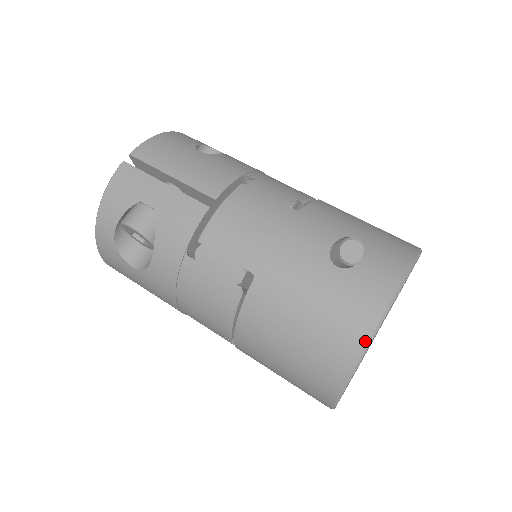
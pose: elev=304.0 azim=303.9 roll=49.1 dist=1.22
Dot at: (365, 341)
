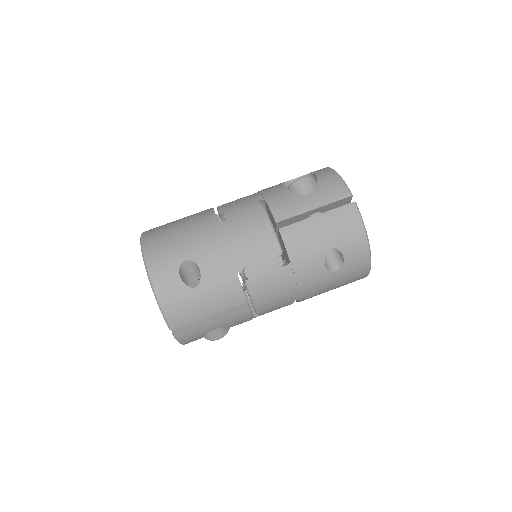
Dot at: (367, 275)
